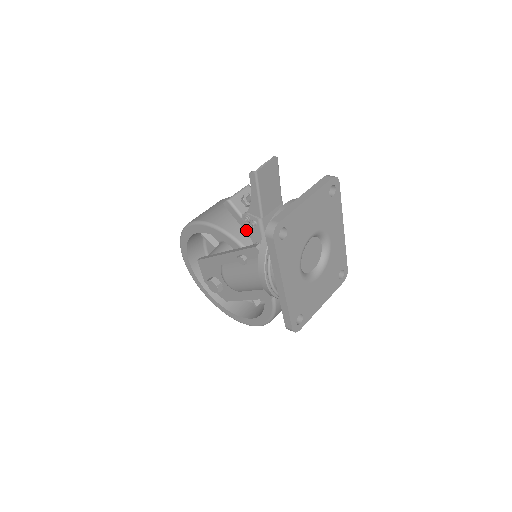
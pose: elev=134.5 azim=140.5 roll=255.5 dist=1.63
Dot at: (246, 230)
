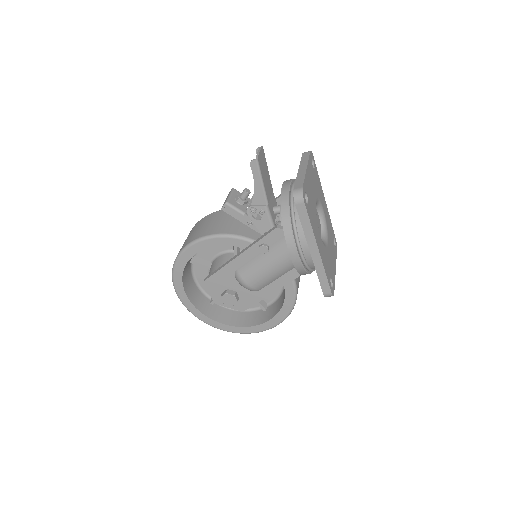
Dot at: (251, 226)
